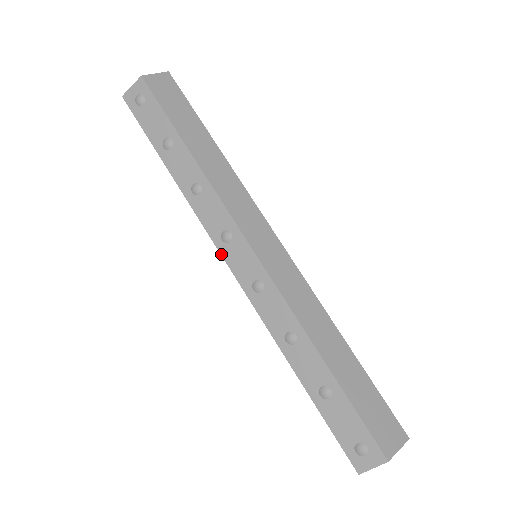
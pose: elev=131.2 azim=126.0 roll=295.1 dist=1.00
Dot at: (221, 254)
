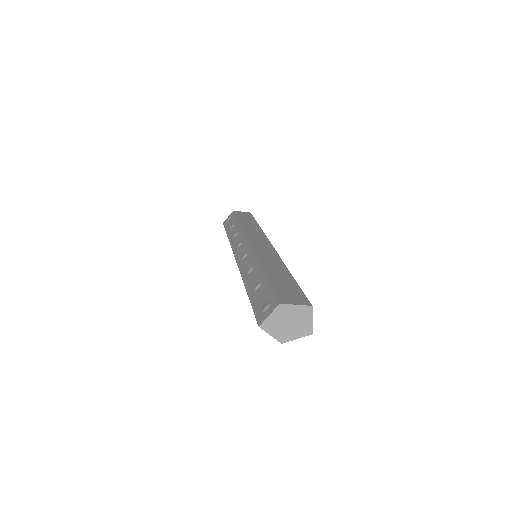
Dot at: (234, 254)
